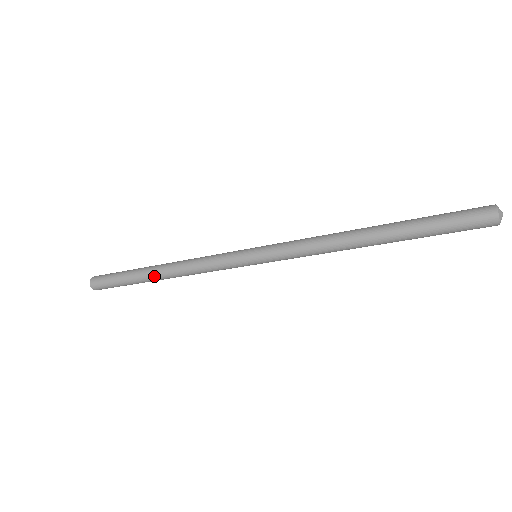
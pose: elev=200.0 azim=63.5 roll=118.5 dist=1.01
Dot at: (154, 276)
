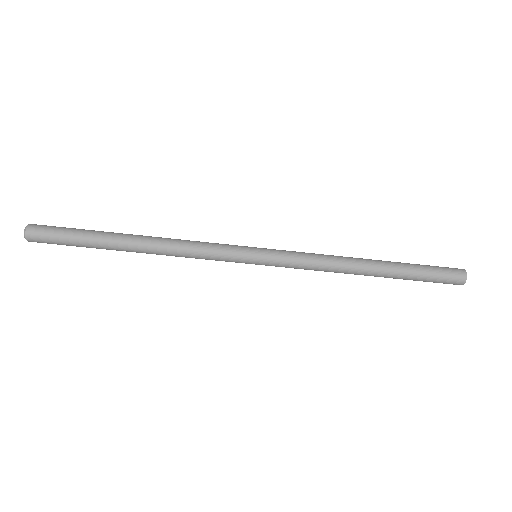
Dot at: (130, 239)
